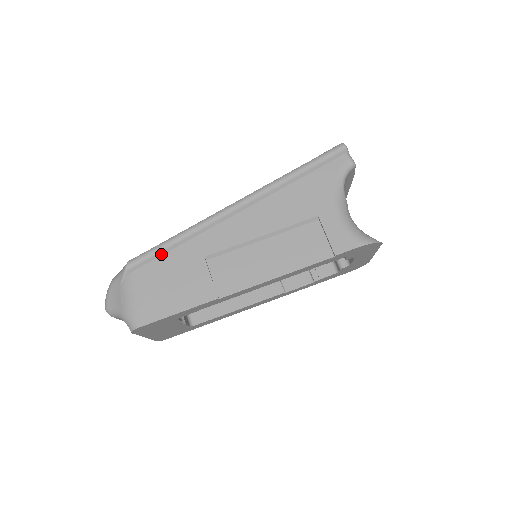
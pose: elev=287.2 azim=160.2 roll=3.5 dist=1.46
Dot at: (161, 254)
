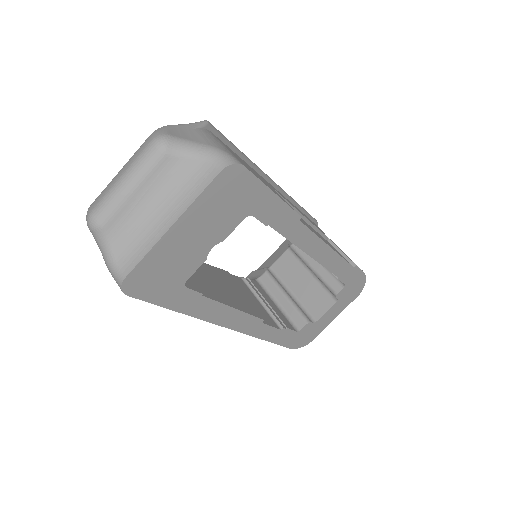
Dot at: (233, 149)
